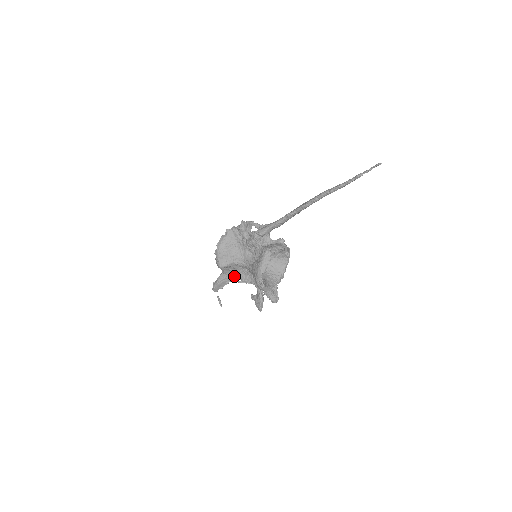
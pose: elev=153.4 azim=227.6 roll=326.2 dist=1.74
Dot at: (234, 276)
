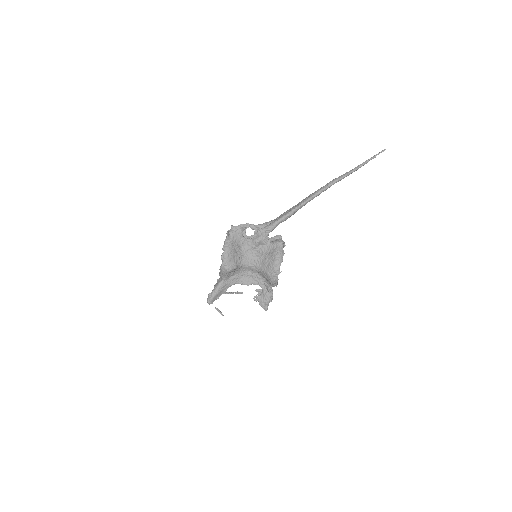
Dot at: (233, 281)
